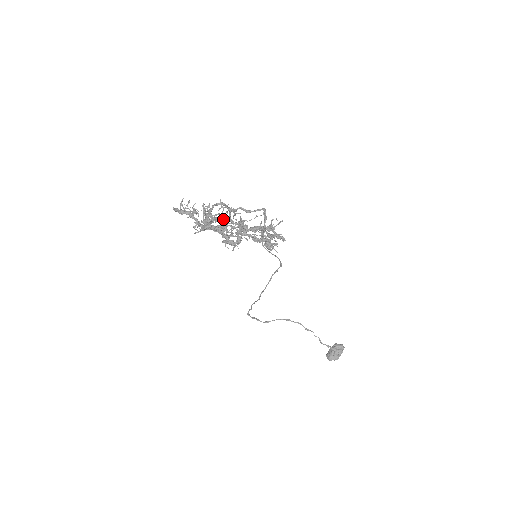
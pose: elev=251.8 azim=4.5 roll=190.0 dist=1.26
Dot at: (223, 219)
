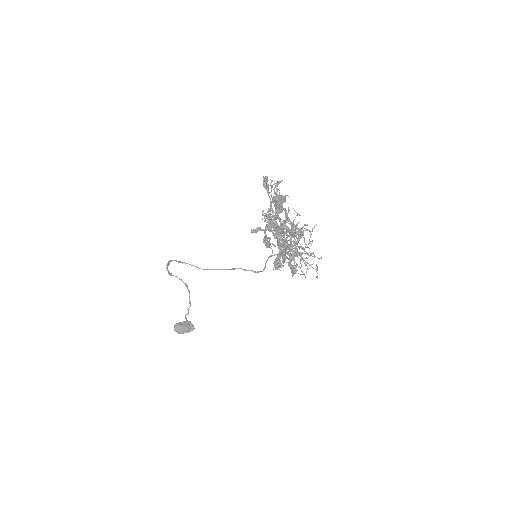
Dot at: (296, 235)
